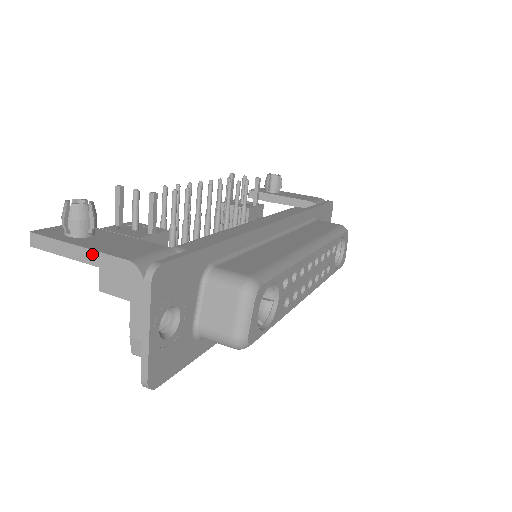
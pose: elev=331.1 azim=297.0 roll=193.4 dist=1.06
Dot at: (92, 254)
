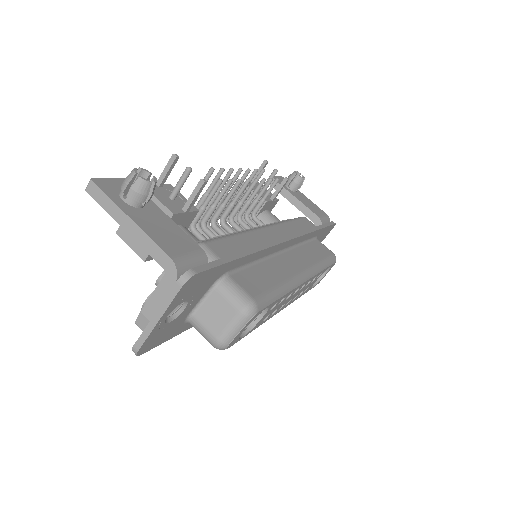
Dot at: (141, 233)
